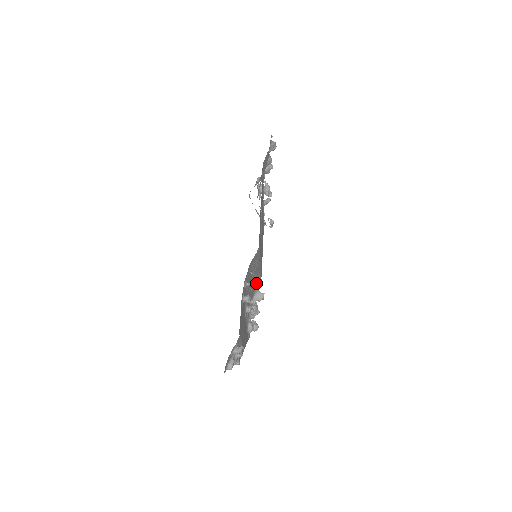
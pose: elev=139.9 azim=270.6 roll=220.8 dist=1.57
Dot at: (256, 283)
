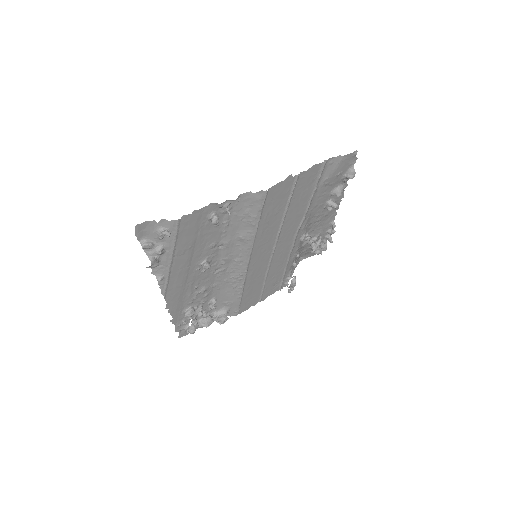
Dot at: (233, 292)
